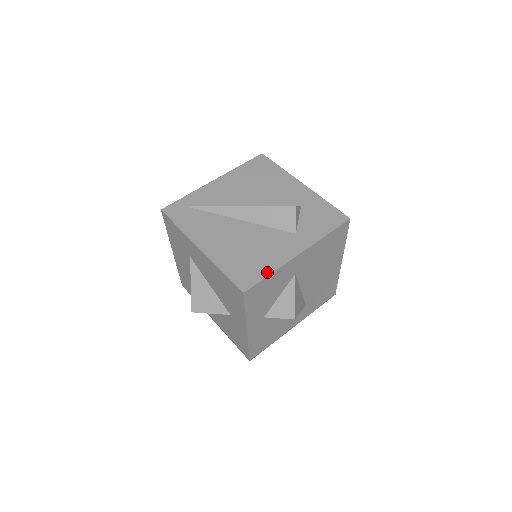
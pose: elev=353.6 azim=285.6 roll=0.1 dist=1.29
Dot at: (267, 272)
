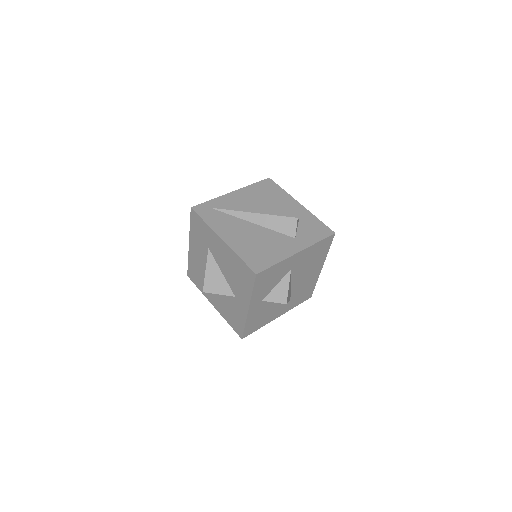
Dot at: (274, 262)
